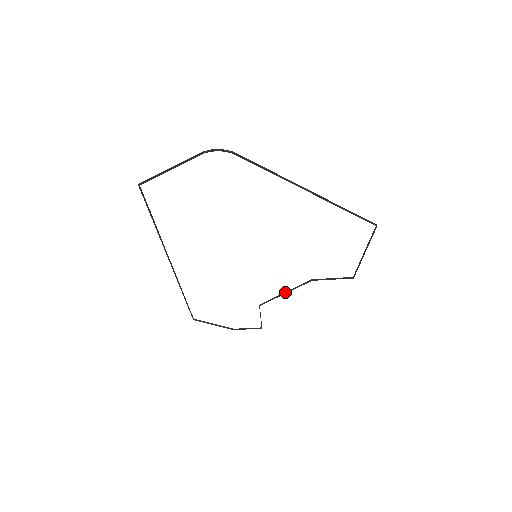
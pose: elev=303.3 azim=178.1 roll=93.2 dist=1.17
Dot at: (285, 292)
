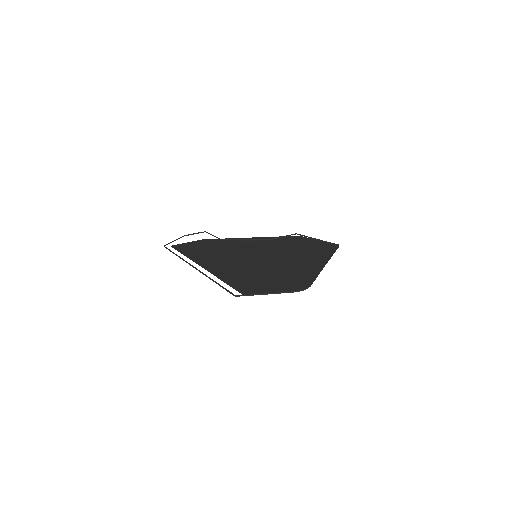
Dot at: (247, 239)
